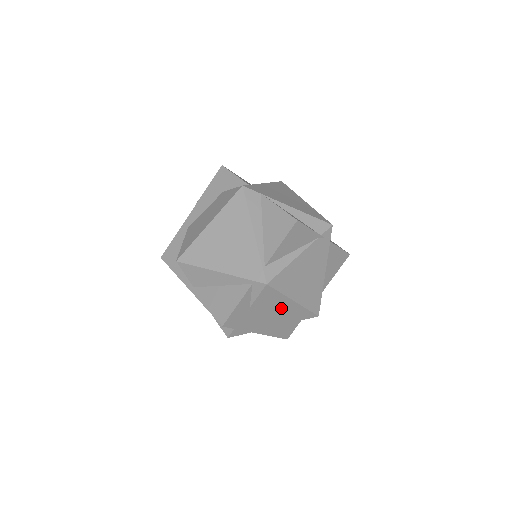
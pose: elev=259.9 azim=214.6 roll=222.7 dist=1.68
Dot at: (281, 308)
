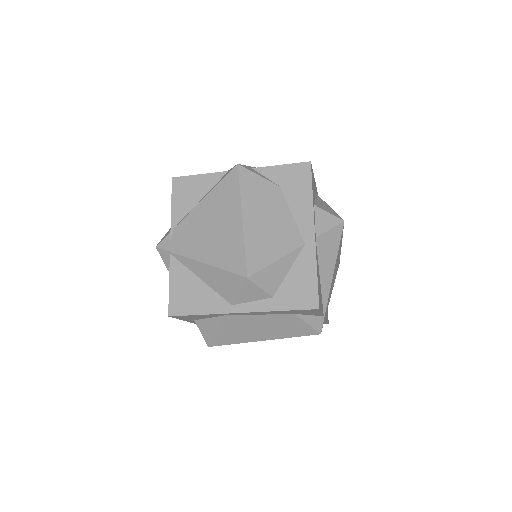
Dot at: occluded
